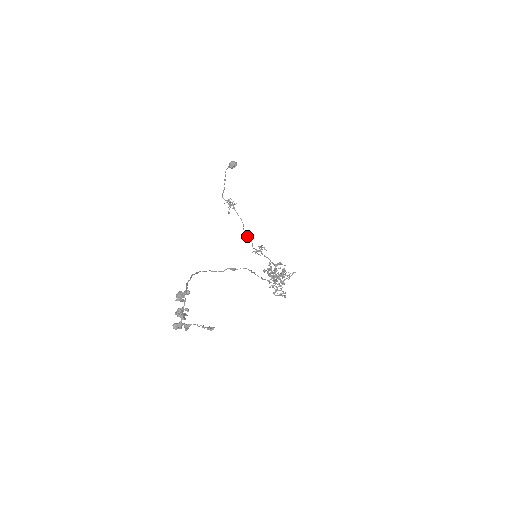
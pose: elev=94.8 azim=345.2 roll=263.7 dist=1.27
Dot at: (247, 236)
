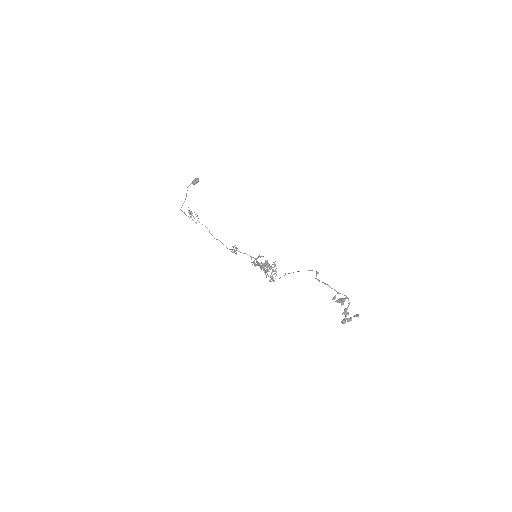
Dot at: occluded
